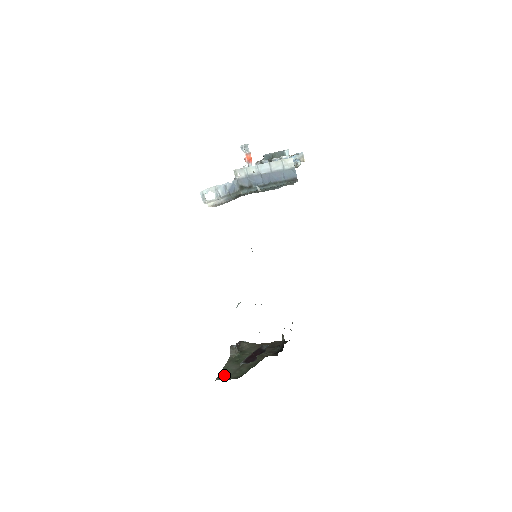
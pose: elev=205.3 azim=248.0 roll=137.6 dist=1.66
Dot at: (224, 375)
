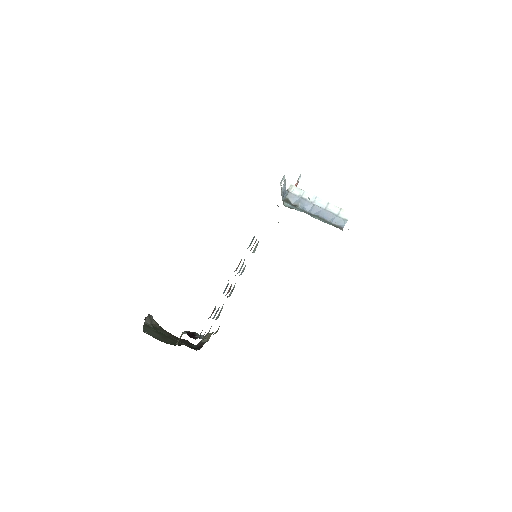
Dot at: (150, 333)
